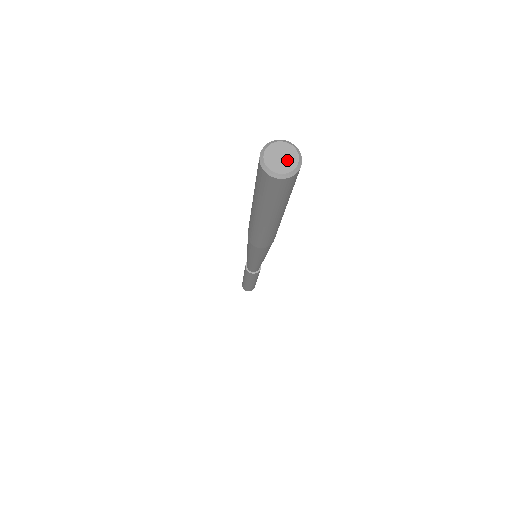
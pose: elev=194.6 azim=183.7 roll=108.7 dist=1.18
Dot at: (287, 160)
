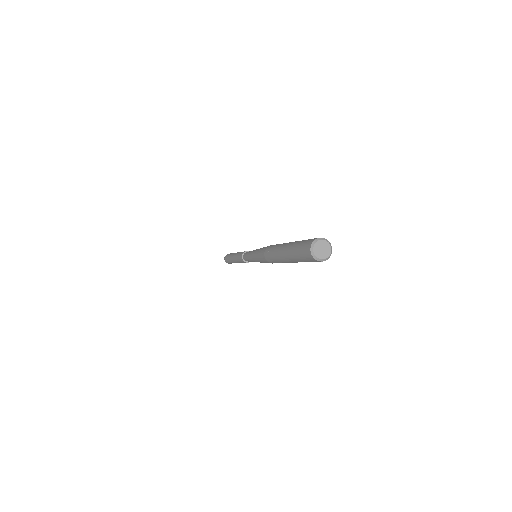
Dot at: (325, 251)
